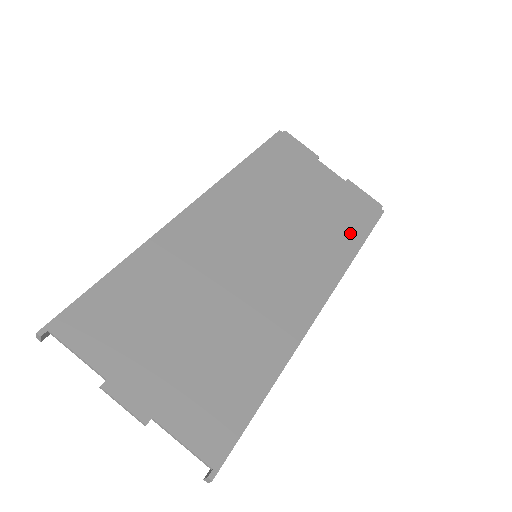
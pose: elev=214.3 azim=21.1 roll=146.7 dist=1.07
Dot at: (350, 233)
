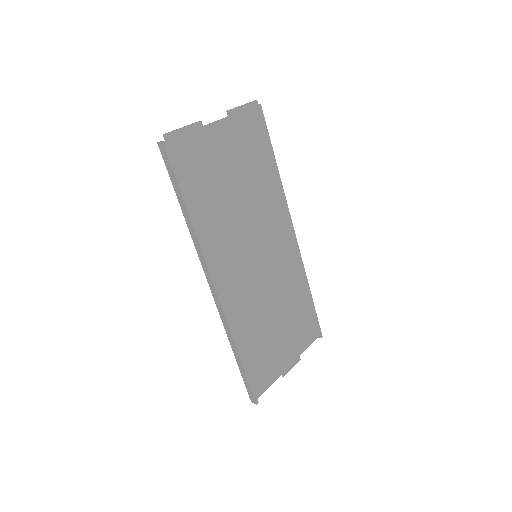
Dot at: (266, 162)
